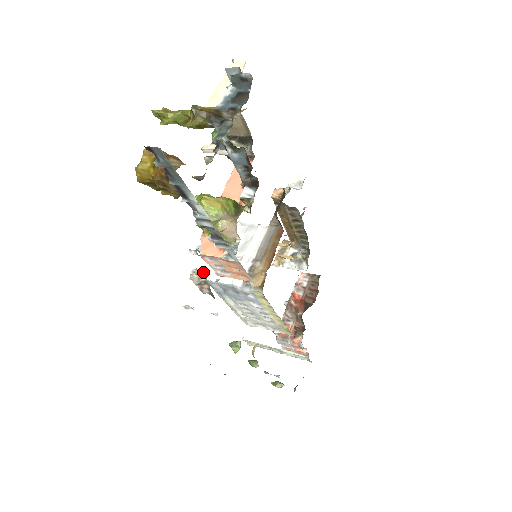
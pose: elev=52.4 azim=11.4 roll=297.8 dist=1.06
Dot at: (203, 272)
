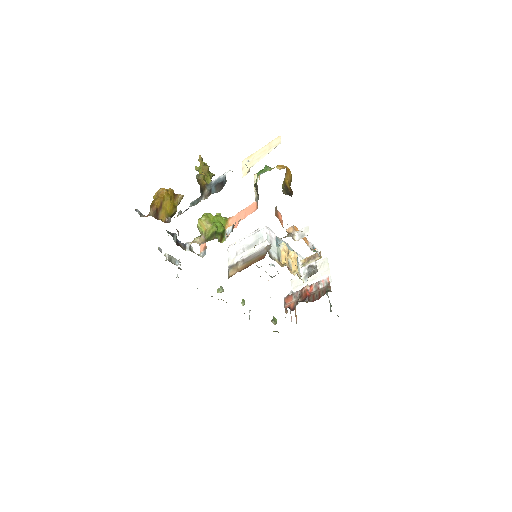
Dot at: (167, 258)
